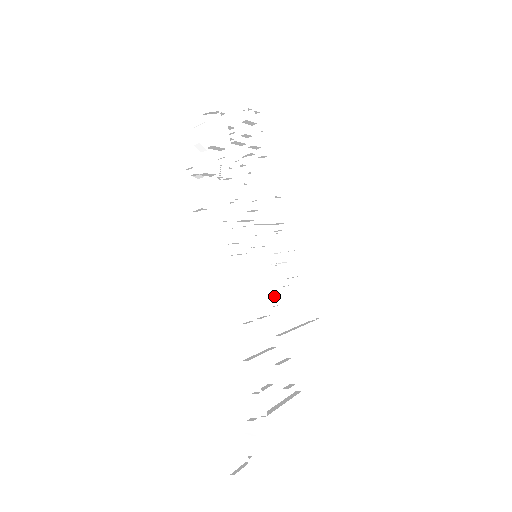
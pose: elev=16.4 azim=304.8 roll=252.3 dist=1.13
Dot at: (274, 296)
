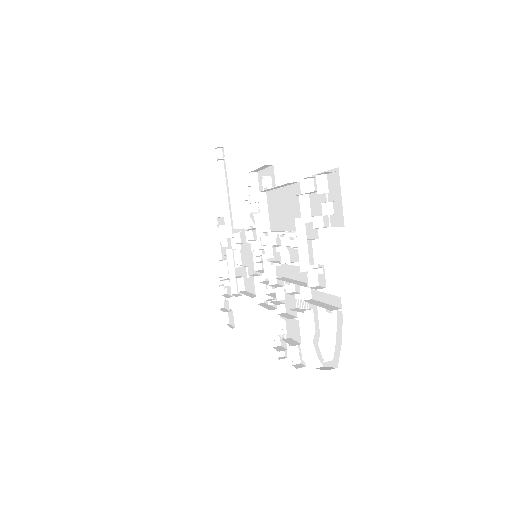
Dot at: occluded
